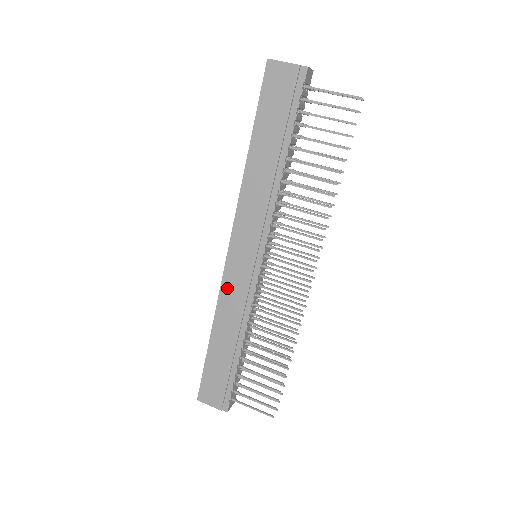
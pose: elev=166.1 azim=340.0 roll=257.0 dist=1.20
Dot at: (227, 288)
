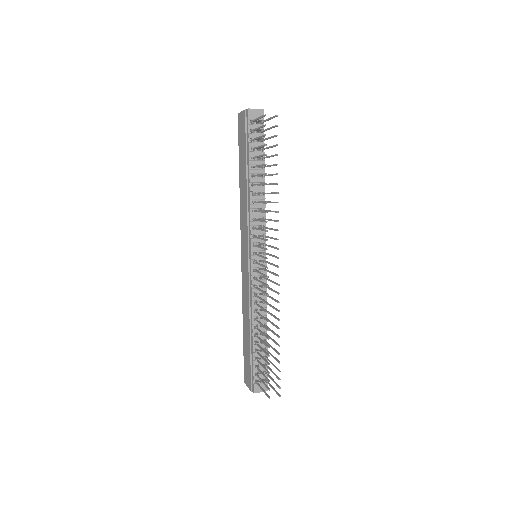
Dot at: (243, 283)
